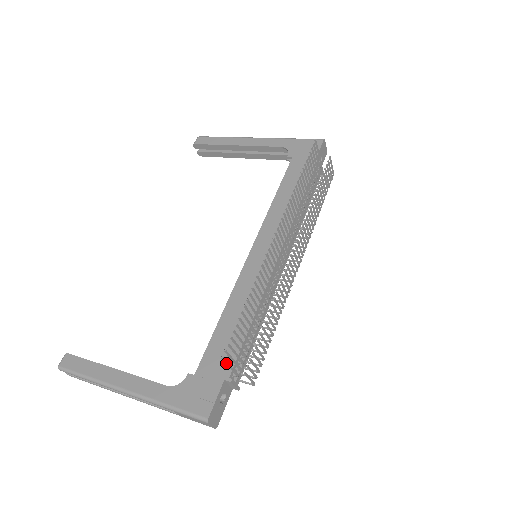
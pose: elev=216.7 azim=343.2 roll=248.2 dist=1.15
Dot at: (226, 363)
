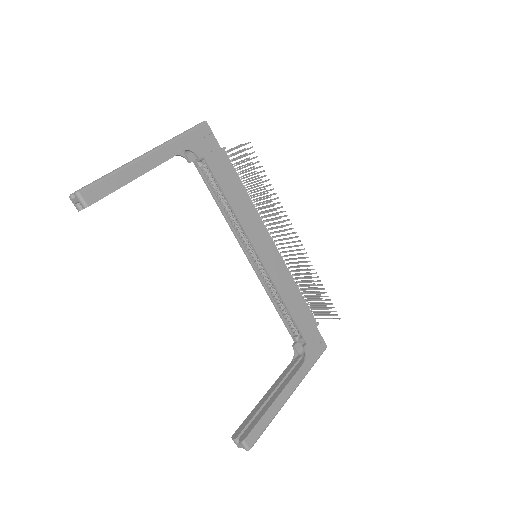
Dot at: occluded
